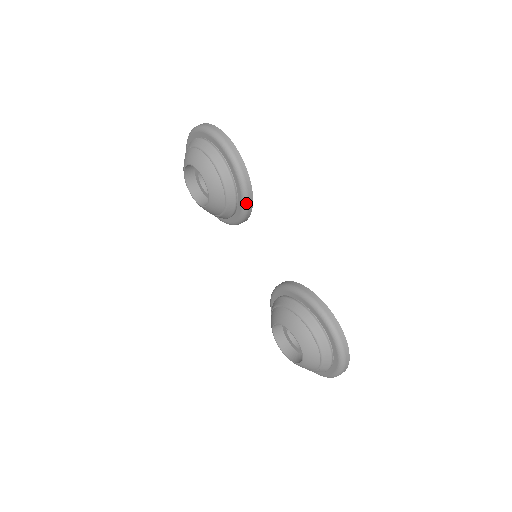
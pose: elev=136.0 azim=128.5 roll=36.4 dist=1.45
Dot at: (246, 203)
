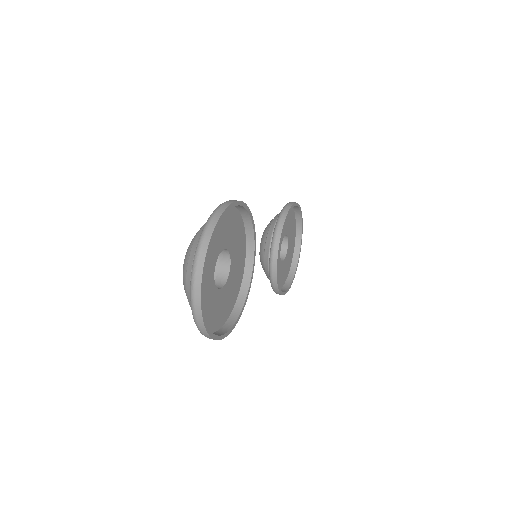
Dot at: (277, 224)
